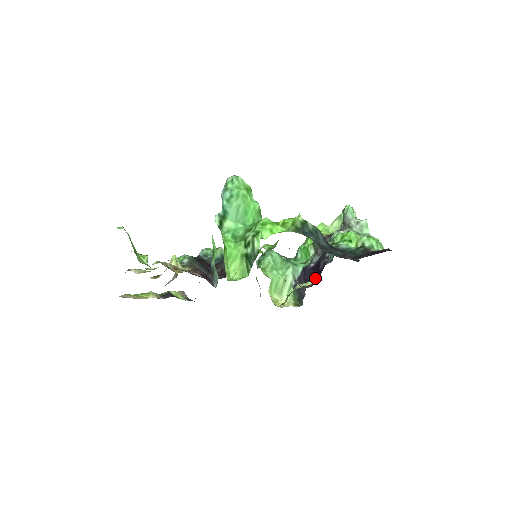
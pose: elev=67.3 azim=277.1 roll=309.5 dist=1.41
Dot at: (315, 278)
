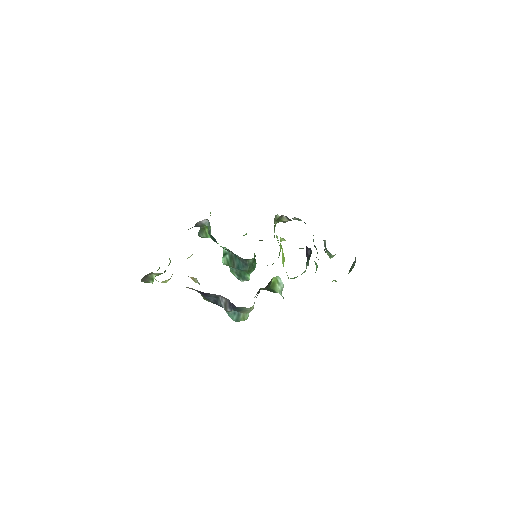
Dot at: occluded
